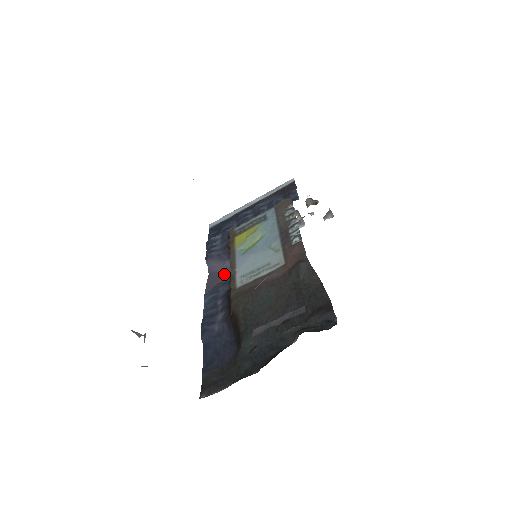
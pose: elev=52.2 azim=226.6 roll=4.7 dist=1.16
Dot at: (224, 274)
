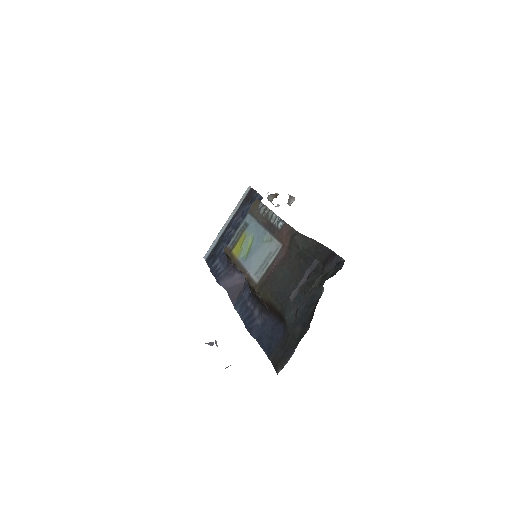
Dot at: (239, 284)
